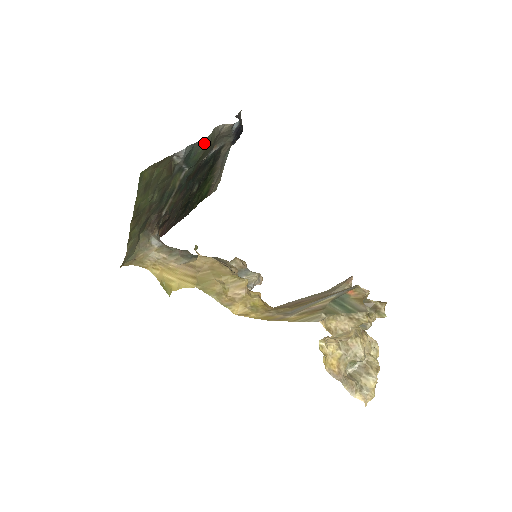
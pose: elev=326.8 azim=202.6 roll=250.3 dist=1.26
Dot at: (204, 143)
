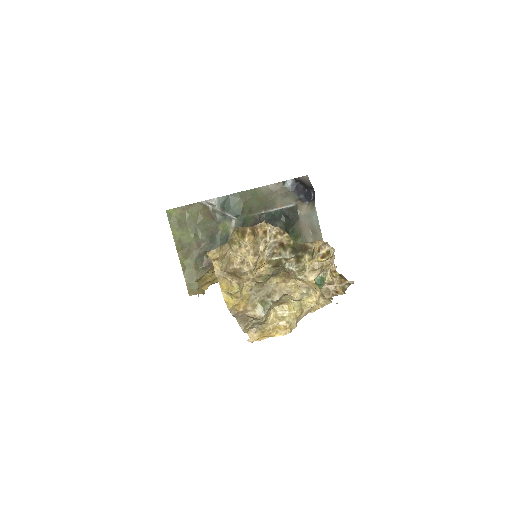
Dot at: (241, 195)
